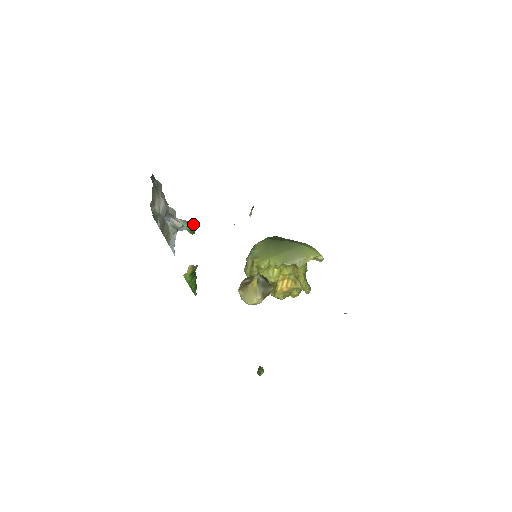
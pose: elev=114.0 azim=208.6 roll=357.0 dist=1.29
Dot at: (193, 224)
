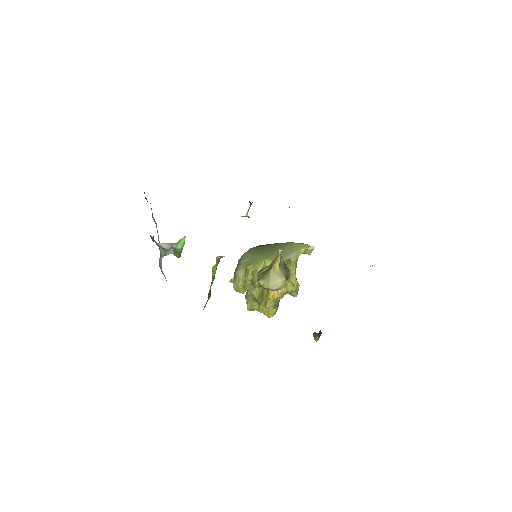
Dot at: (184, 242)
